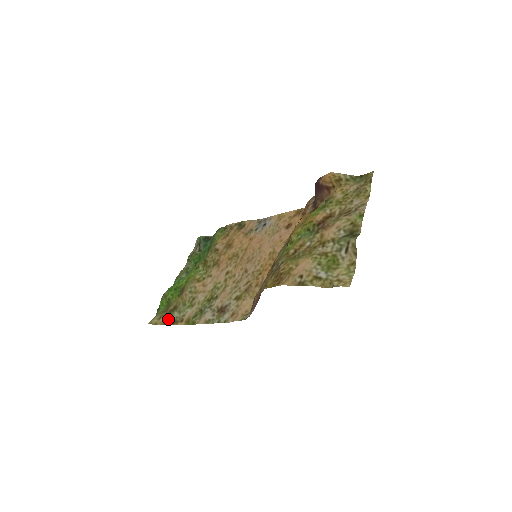
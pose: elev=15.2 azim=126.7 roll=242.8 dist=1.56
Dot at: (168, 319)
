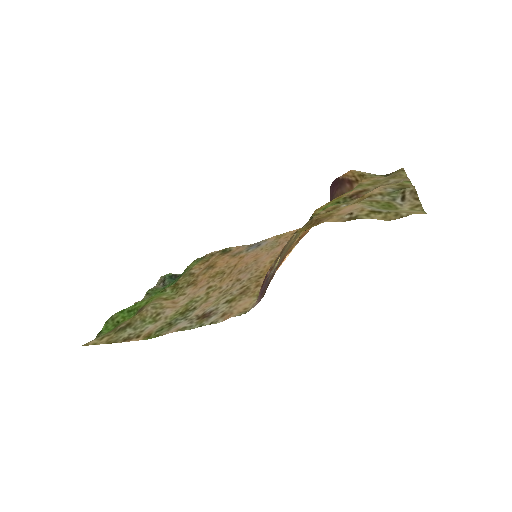
Dot at: (115, 337)
